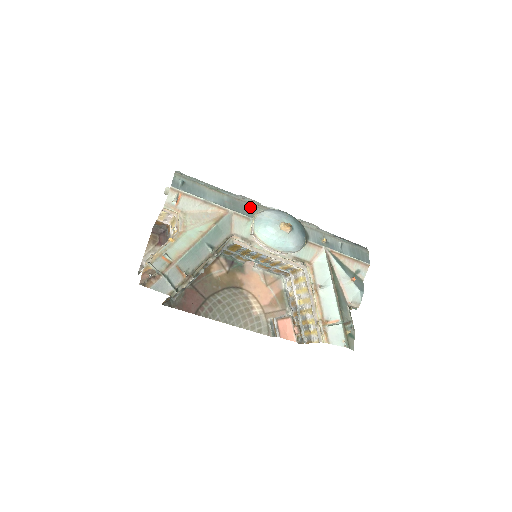
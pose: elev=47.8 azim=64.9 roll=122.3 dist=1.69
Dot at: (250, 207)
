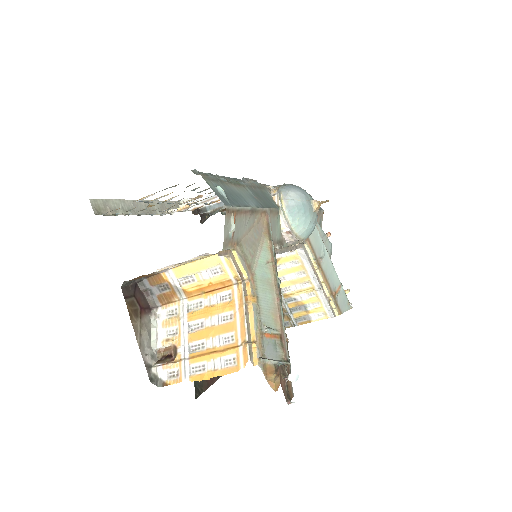
Dot at: (264, 192)
